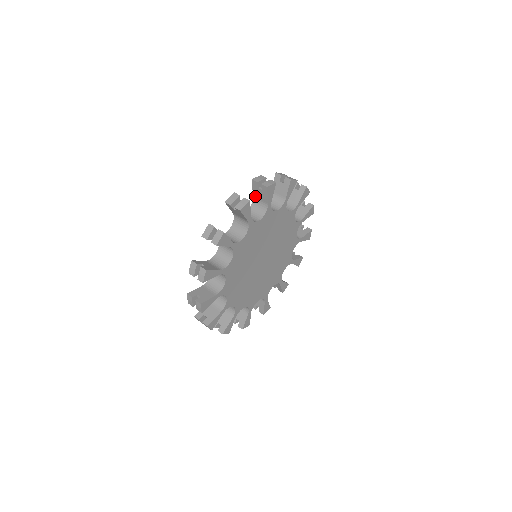
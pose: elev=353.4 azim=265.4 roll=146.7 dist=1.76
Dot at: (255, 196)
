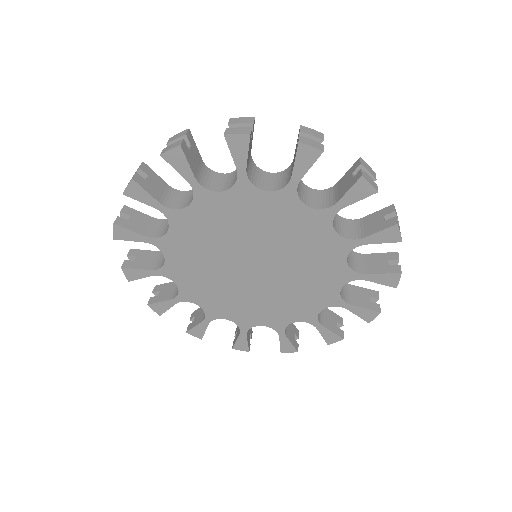
Dot at: occluded
